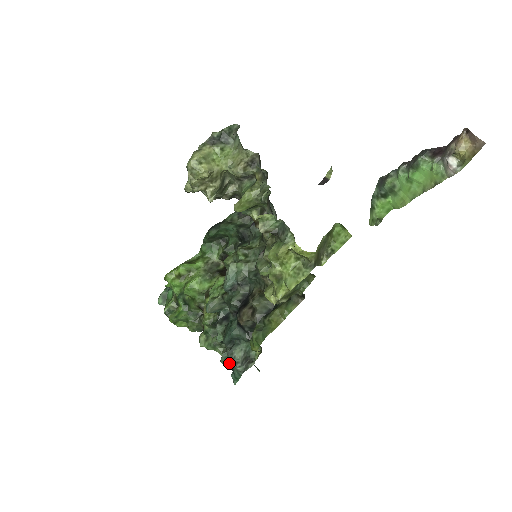
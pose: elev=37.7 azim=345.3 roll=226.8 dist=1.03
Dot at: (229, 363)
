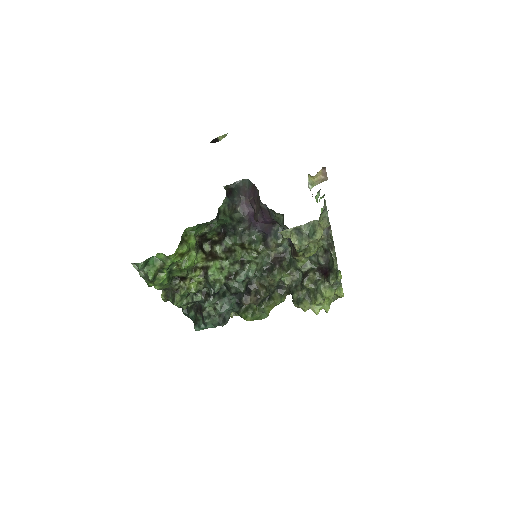
Dot at: (213, 323)
